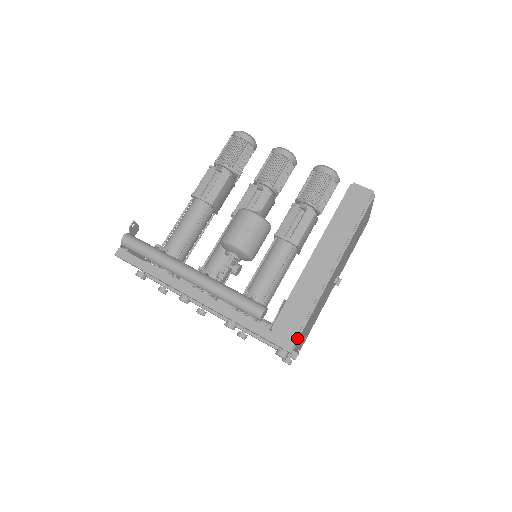
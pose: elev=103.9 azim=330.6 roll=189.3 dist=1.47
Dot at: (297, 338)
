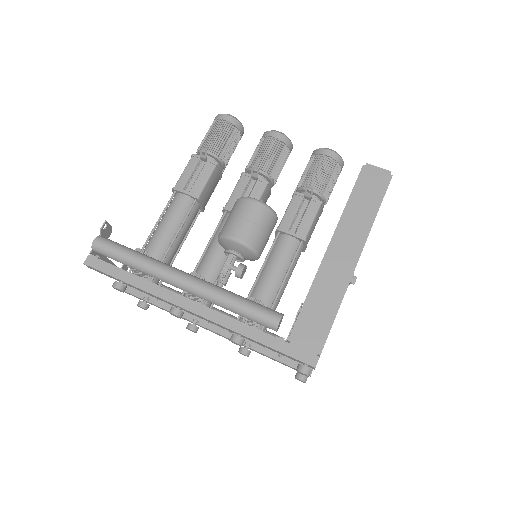
Dot at: (321, 349)
